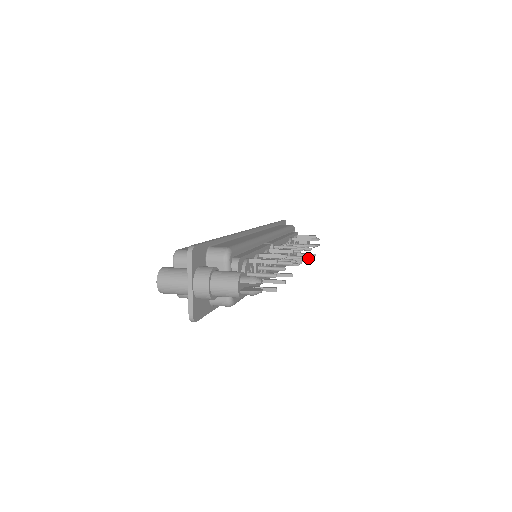
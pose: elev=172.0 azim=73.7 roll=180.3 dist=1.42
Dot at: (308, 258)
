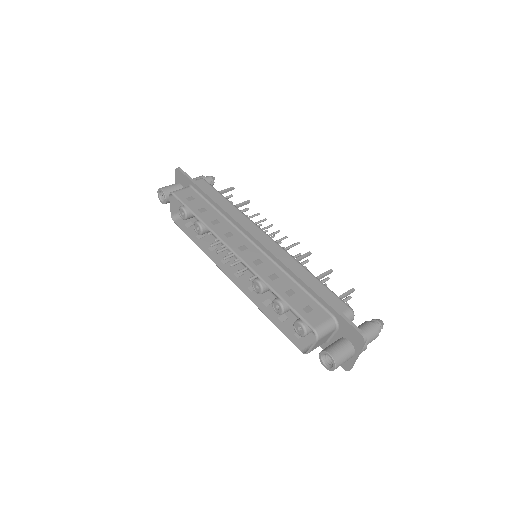
Dot at: occluded
